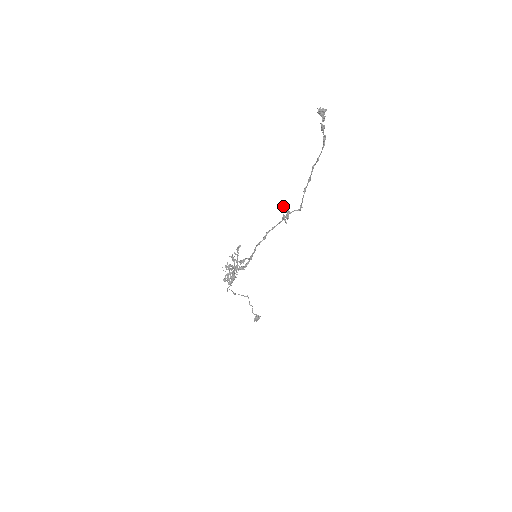
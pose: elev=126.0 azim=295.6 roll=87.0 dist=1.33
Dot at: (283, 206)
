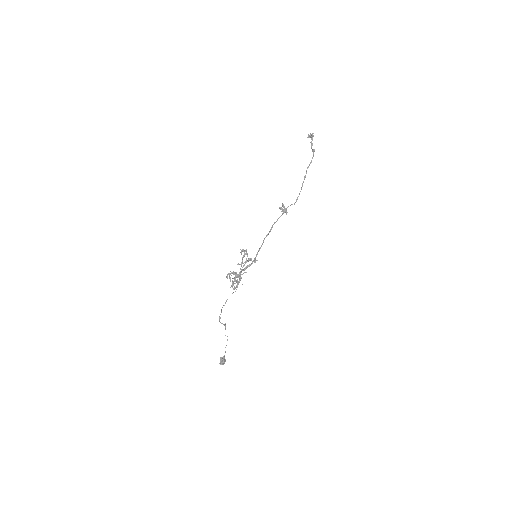
Dot at: (282, 203)
